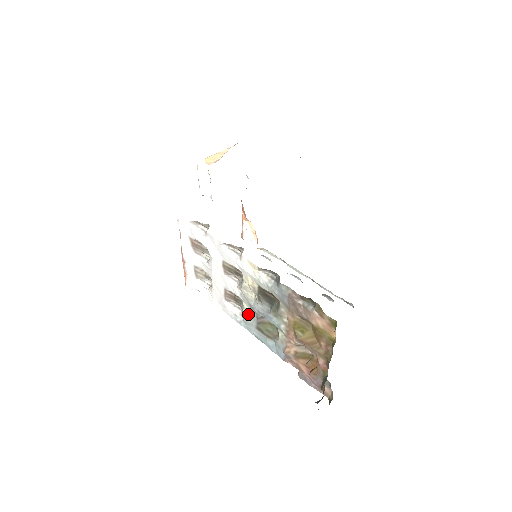
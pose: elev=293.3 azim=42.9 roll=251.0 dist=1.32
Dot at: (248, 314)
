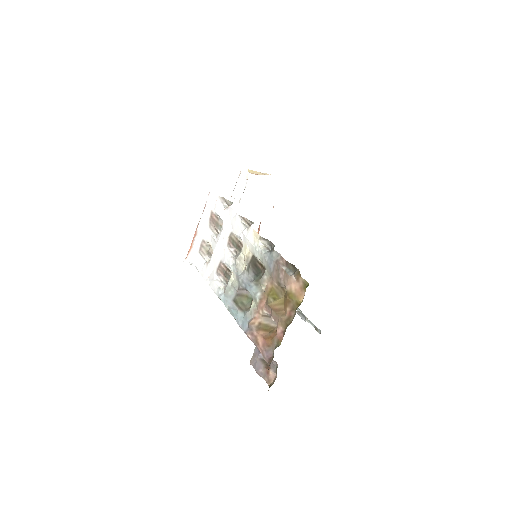
Dot at: (231, 286)
